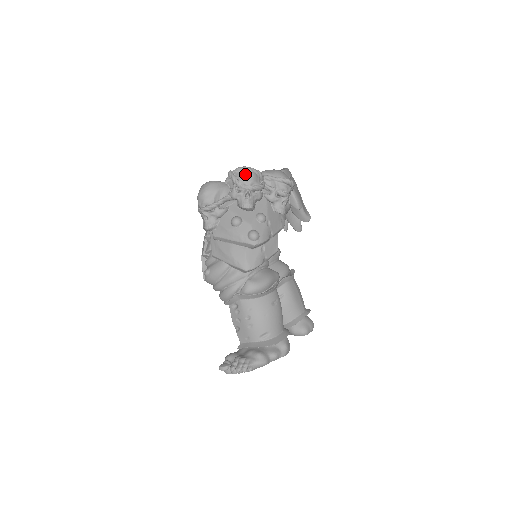
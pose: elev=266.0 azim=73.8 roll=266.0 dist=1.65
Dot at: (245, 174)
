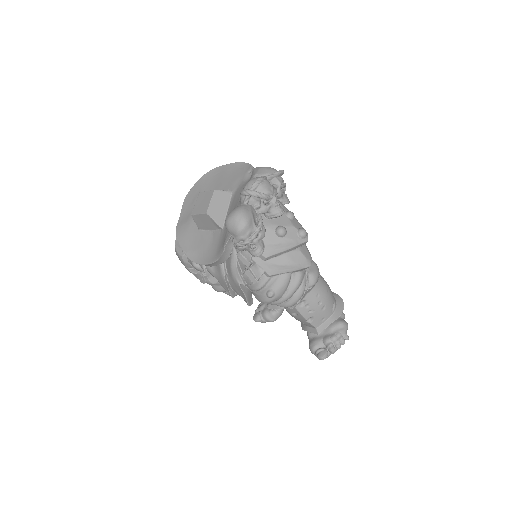
Dot at: (265, 185)
